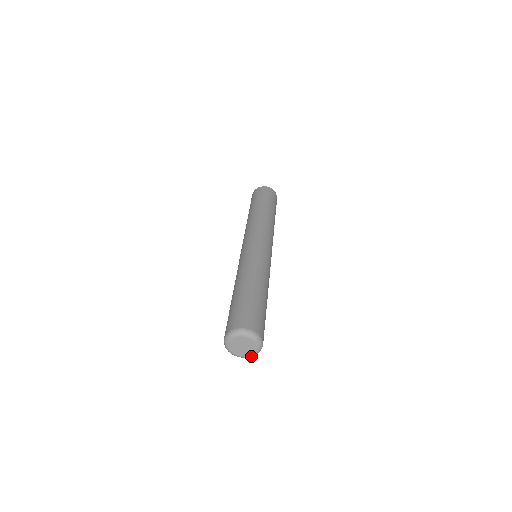
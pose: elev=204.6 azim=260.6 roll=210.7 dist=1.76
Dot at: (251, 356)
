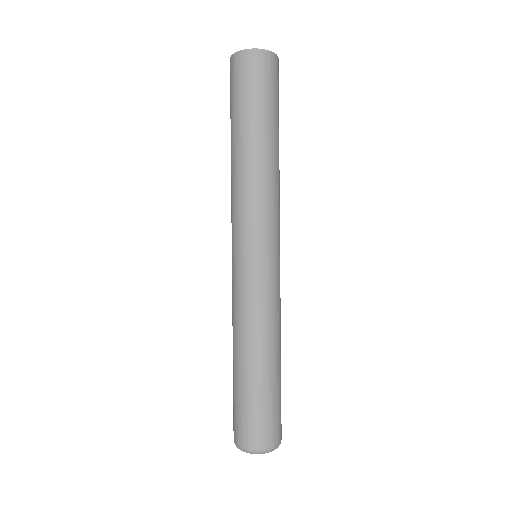
Dot at: occluded
